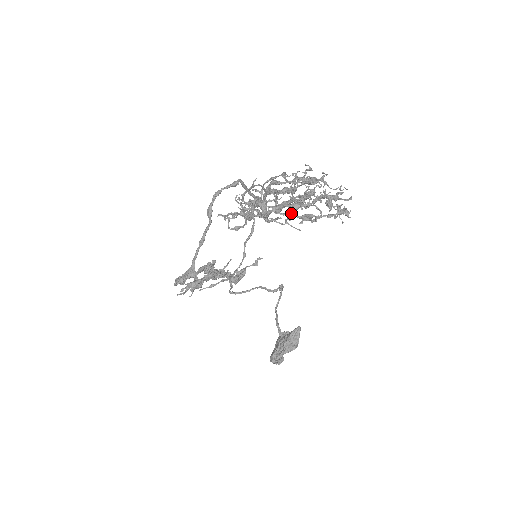
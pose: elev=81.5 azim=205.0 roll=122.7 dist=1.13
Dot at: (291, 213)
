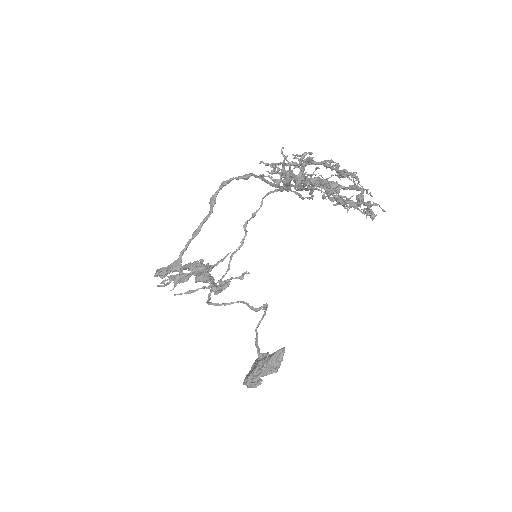
Dot at: (329, 189)
